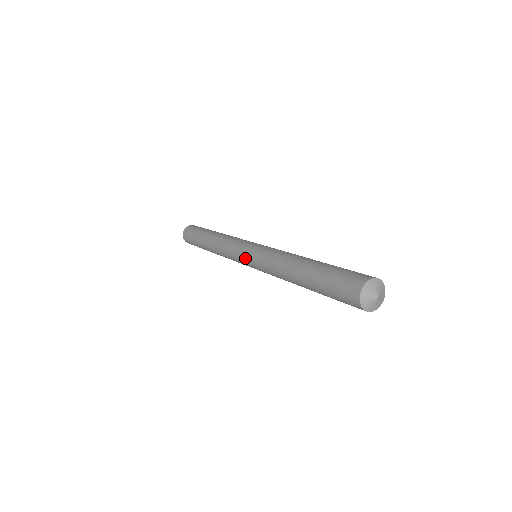
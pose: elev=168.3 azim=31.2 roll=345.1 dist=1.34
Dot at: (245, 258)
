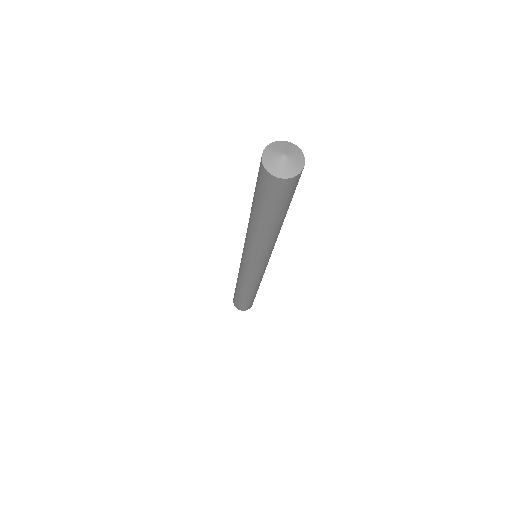
Dot at: (242, 253)
